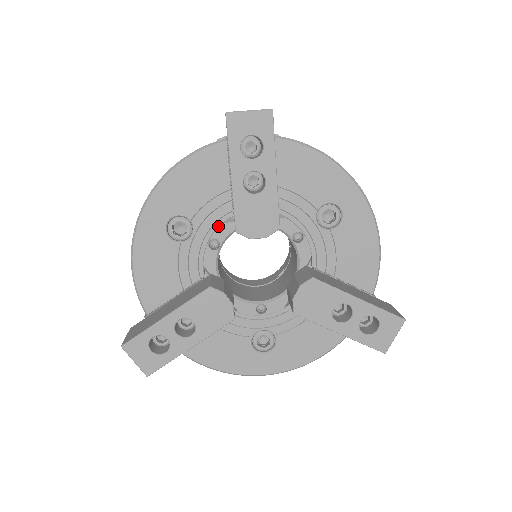
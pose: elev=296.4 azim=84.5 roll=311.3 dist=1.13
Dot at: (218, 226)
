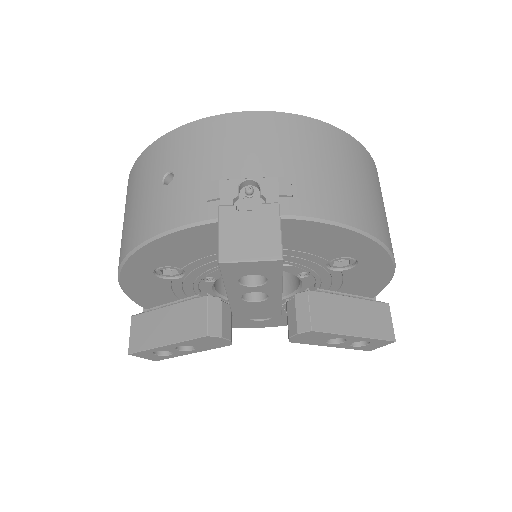
Dot at: (213, 271)
